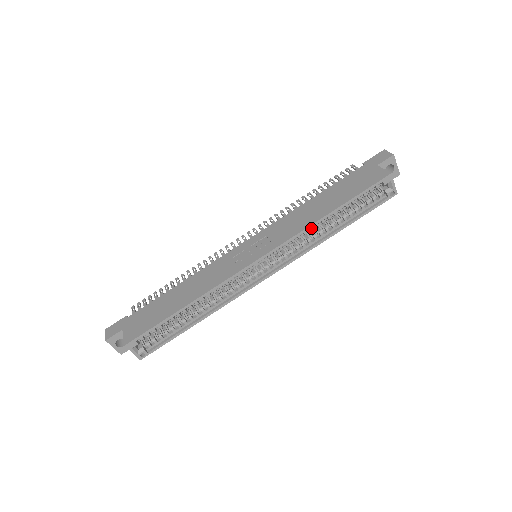
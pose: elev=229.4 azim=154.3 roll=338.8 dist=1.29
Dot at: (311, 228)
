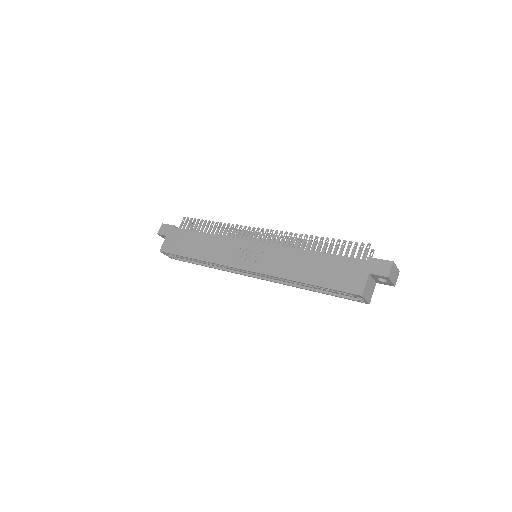
Dot at: occluded
